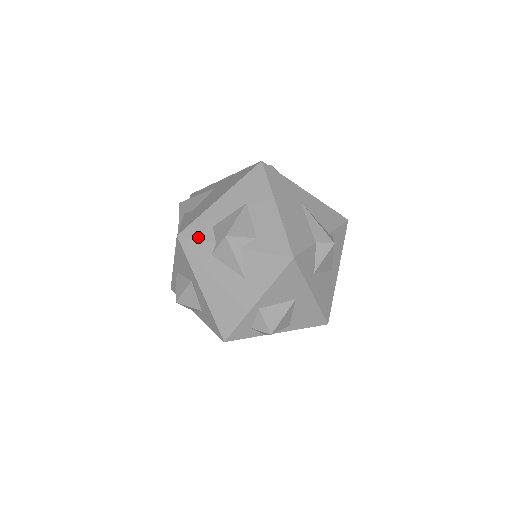
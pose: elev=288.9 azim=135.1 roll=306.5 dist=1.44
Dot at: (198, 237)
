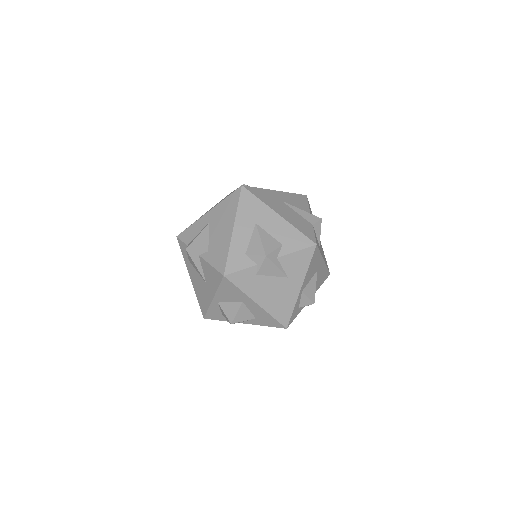
Dot at: (241, 268)
